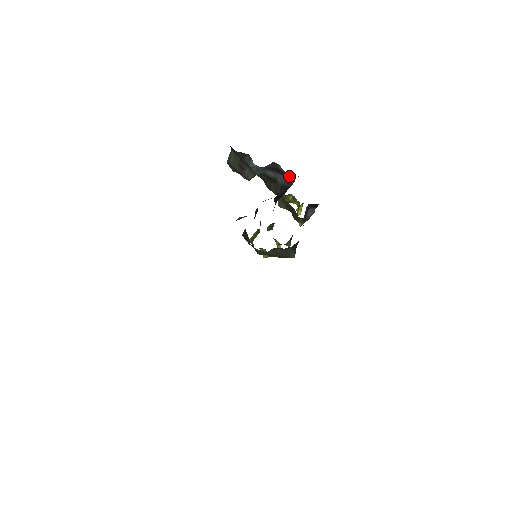
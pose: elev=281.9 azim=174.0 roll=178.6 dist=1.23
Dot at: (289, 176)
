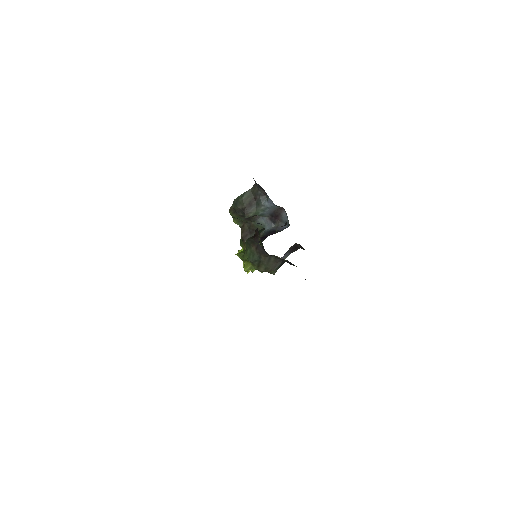
Dot at: (282, 224)
